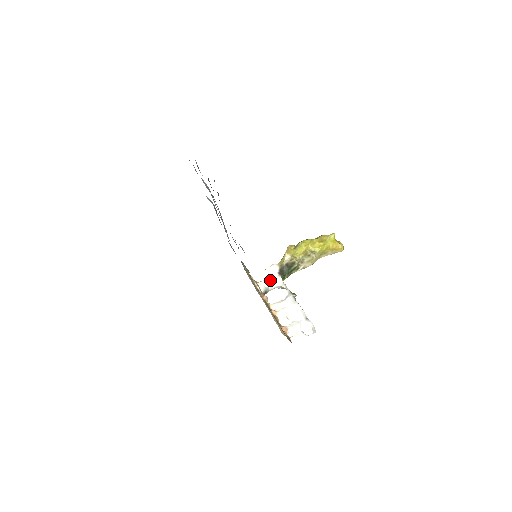
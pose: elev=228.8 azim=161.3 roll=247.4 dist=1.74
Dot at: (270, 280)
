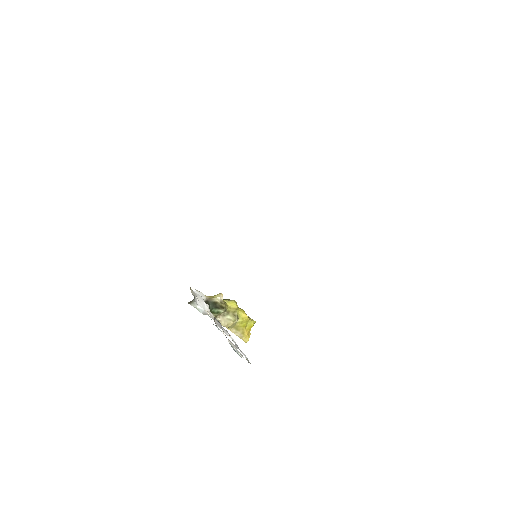
Dot at: (197, 298)
